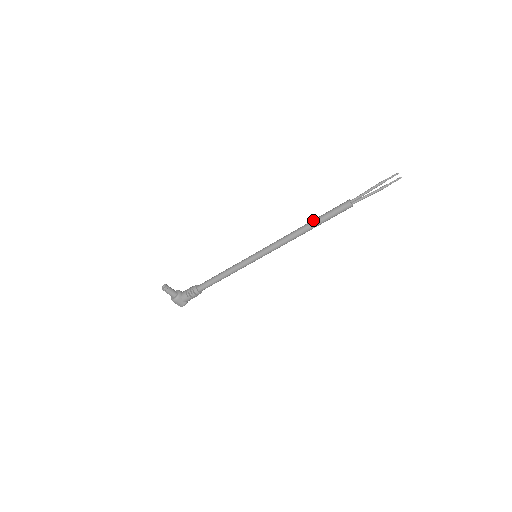
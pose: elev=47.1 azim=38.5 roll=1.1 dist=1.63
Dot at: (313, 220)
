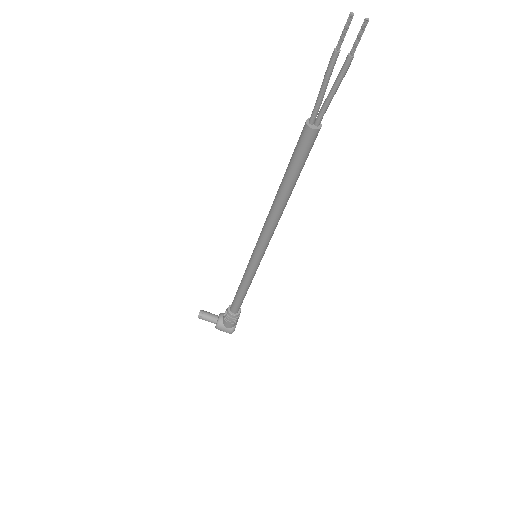
Dot at: occluded
